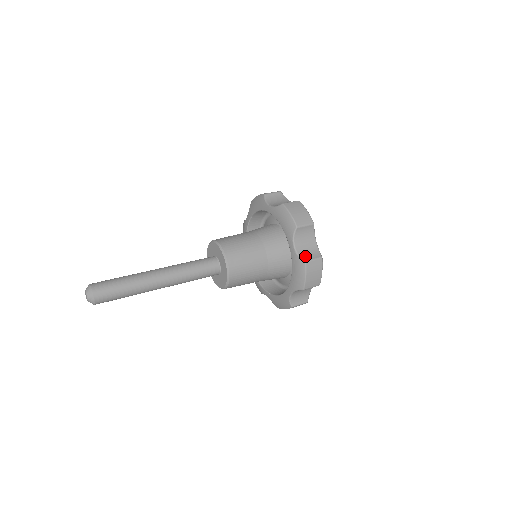
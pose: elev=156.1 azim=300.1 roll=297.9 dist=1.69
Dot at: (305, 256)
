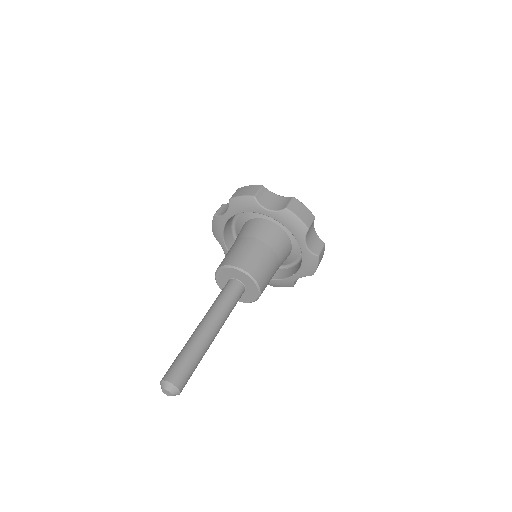
Dot at: (315, 250)
